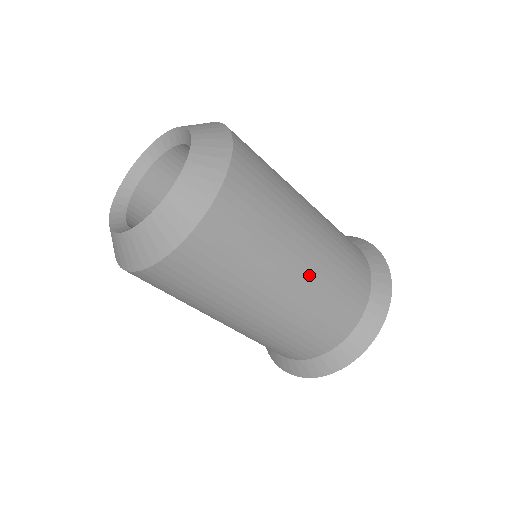
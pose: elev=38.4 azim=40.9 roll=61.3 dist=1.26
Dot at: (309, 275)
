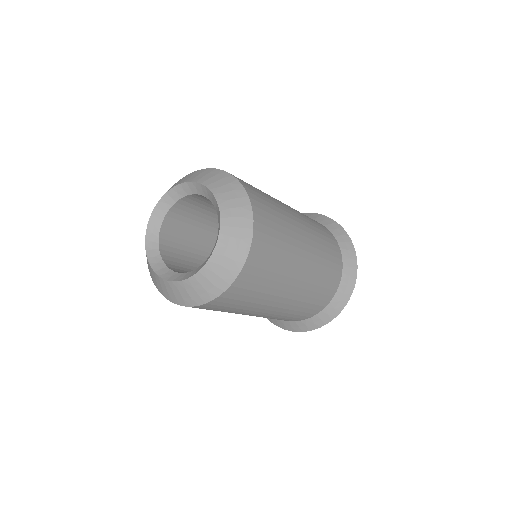
Dot at: (297, 293)
